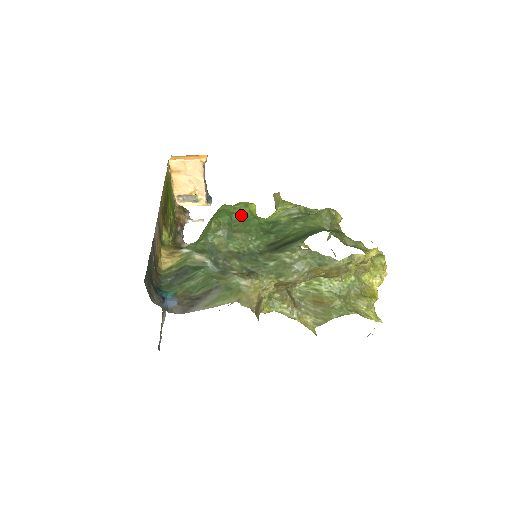
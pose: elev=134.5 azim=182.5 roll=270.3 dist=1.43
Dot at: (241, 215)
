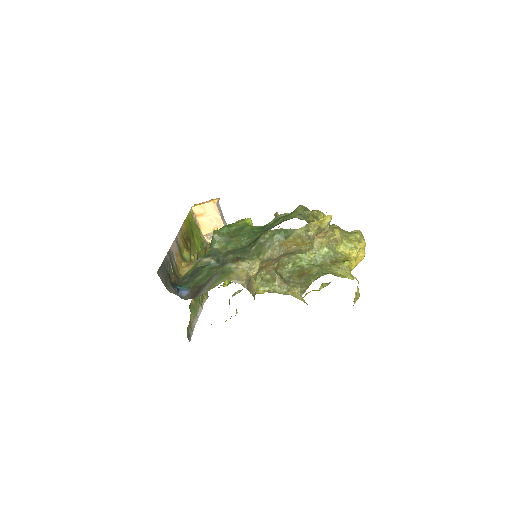
Dot at: (238, 226)
